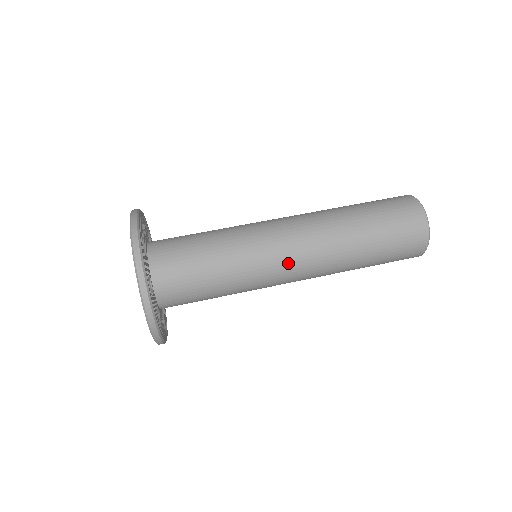
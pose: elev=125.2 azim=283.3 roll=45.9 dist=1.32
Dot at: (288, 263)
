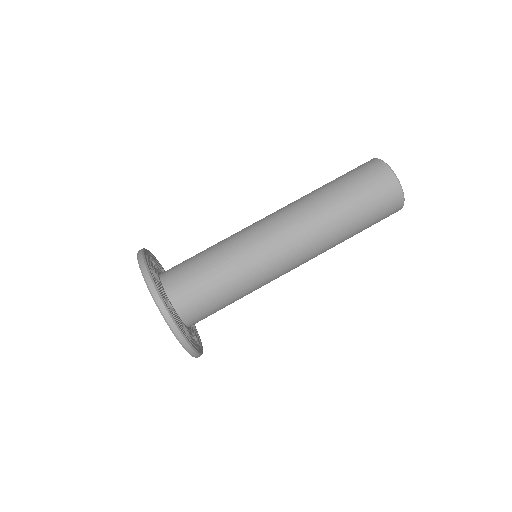
Dot at: (289, 267)
